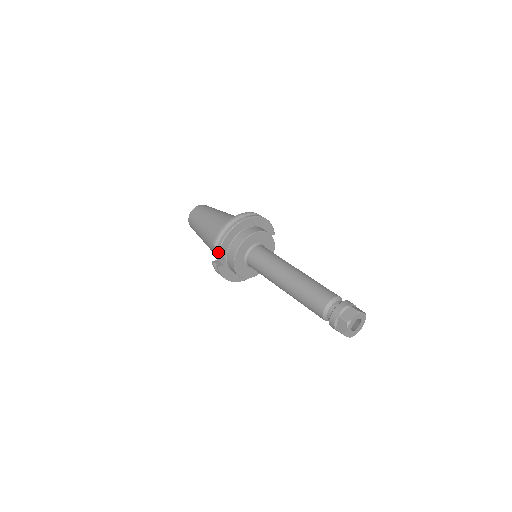
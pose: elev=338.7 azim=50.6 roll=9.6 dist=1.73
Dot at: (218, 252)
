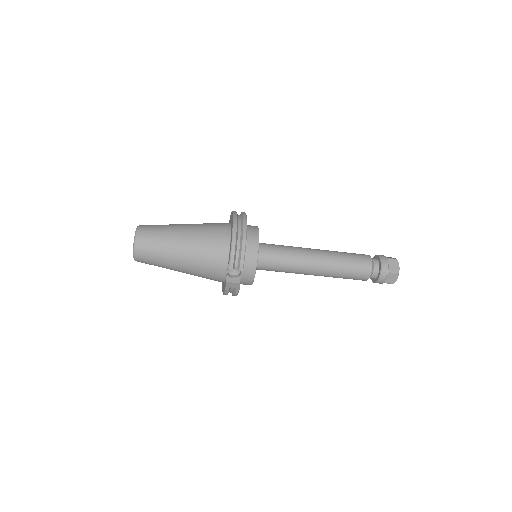
Dot at: (227, 274)
